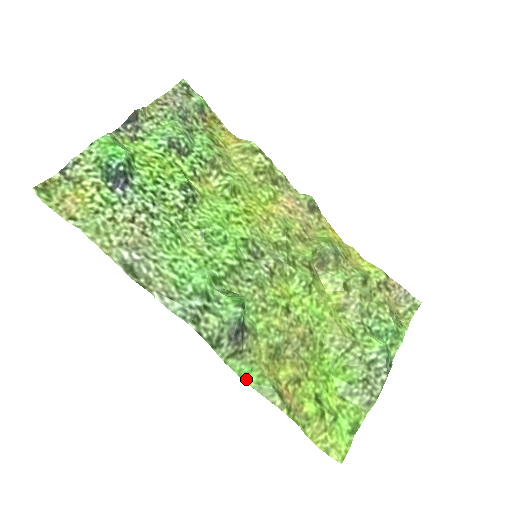
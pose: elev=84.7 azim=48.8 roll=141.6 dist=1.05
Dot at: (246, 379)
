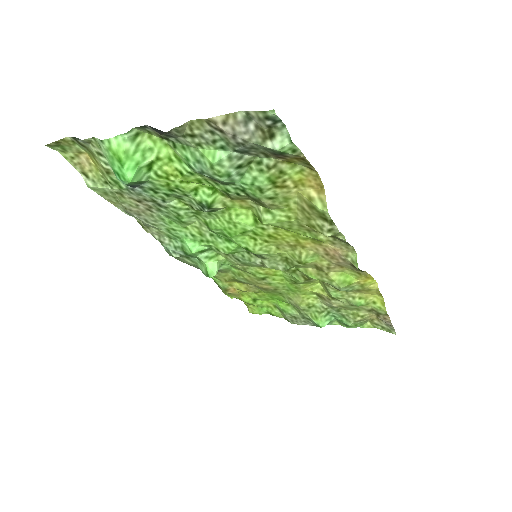
Dot at: occluded
